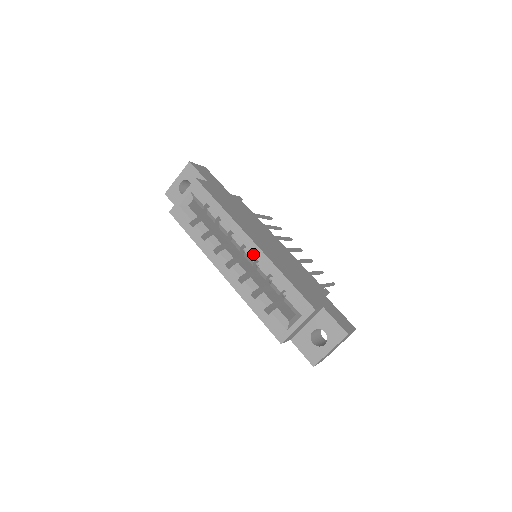
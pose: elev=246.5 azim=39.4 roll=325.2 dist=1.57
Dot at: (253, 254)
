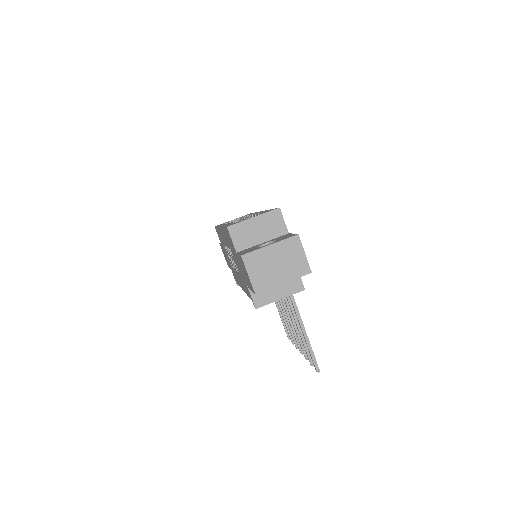
Dot at: (256, 213)
